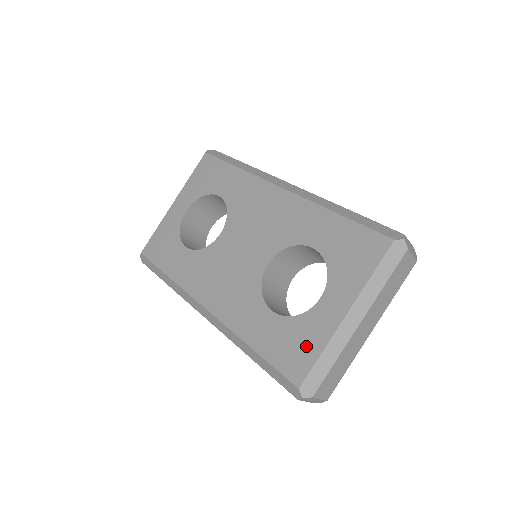
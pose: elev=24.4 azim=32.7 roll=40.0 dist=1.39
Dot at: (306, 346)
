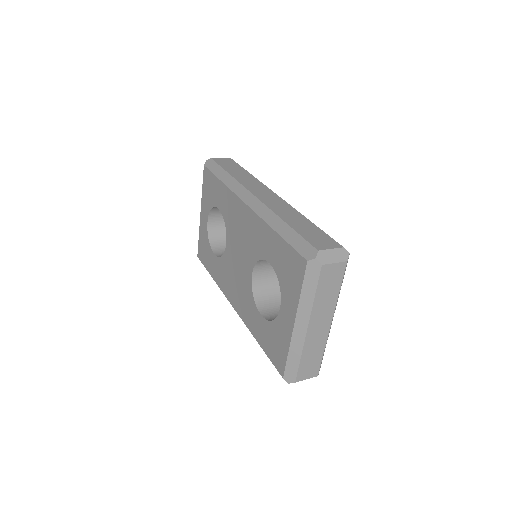
Dot at: (280, 347)
